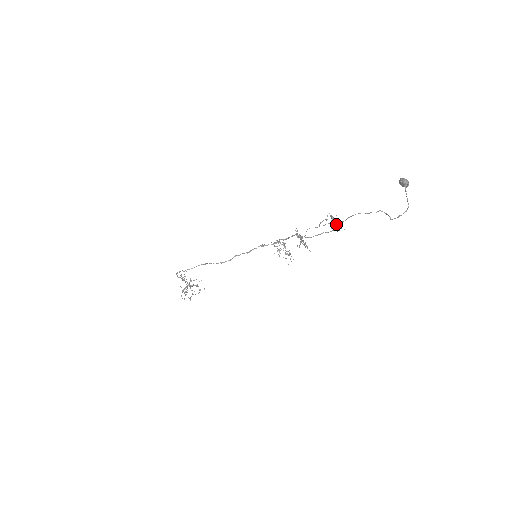
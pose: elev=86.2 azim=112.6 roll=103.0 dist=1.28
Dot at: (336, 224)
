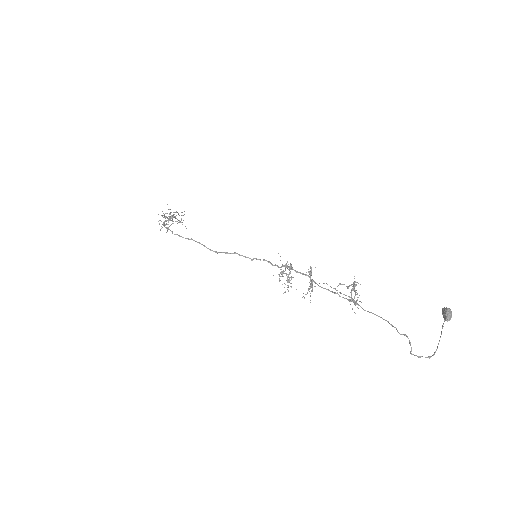
Dot at: (354, 289)
